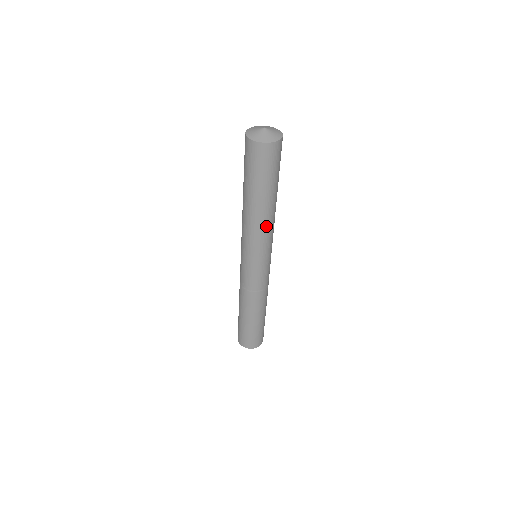
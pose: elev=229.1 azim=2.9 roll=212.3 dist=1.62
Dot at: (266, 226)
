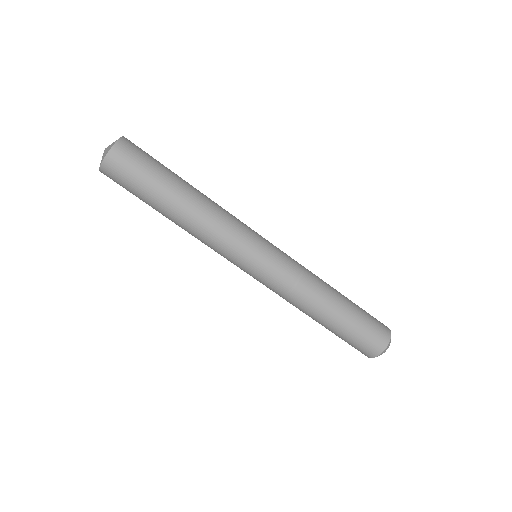
Dot at: (216, 209)
